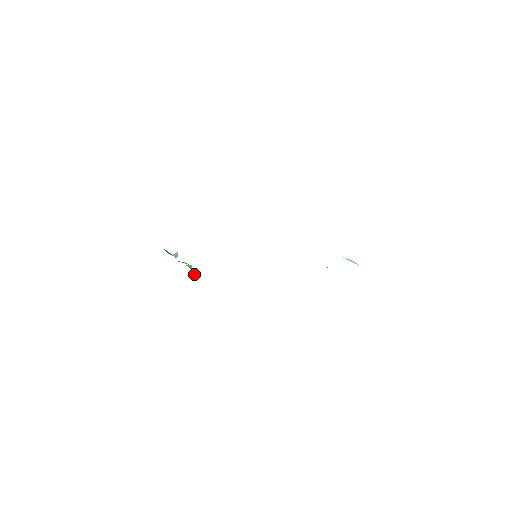
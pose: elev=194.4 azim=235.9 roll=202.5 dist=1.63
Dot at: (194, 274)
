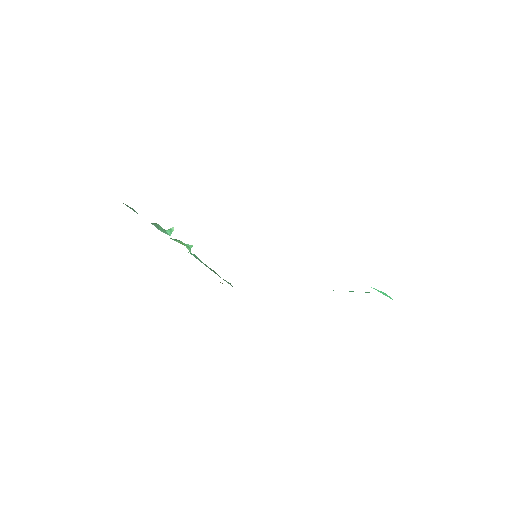
Dot at: occluded
